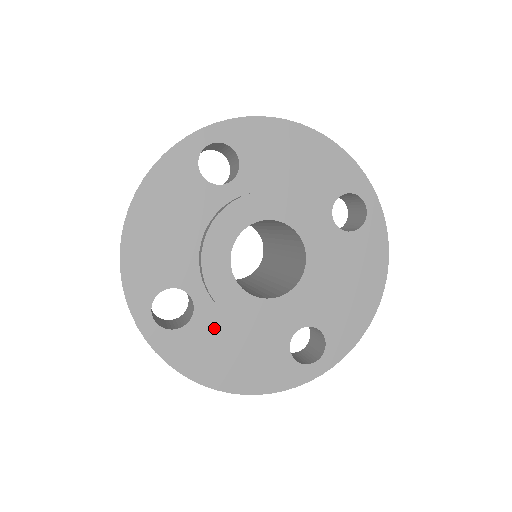
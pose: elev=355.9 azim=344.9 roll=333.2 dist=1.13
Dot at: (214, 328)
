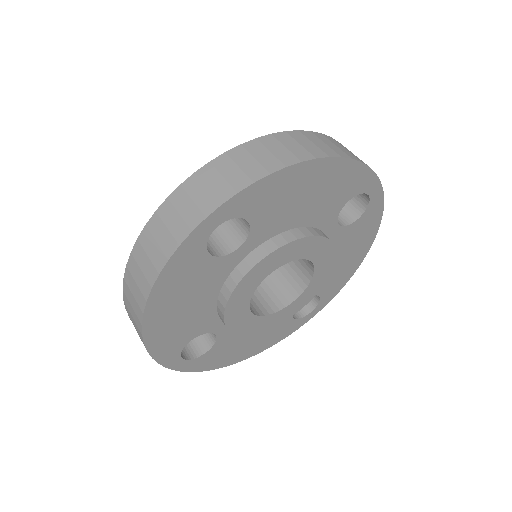
Dot at: (234, 338)
